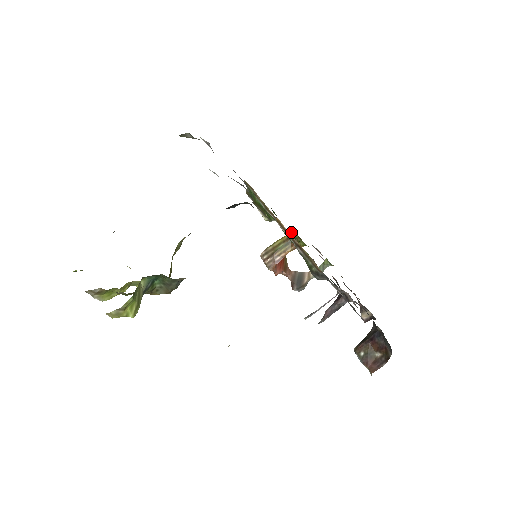
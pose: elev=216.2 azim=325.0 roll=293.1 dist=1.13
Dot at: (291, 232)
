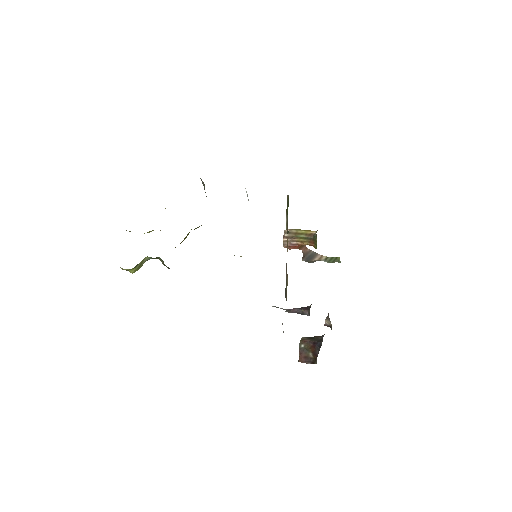
Dot at: (316, 232)
